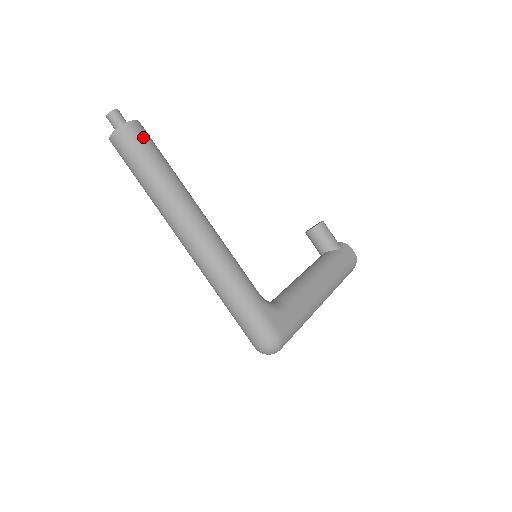
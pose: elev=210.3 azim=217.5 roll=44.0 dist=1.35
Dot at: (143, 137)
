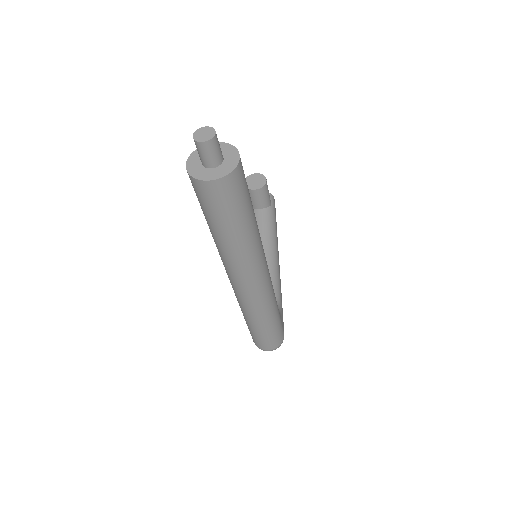
Dot at: (245, 179)
